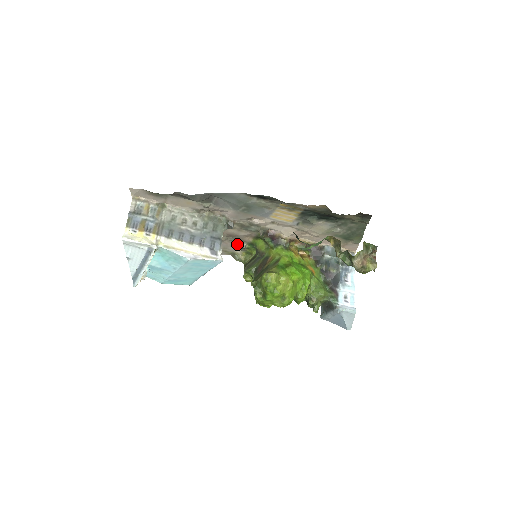
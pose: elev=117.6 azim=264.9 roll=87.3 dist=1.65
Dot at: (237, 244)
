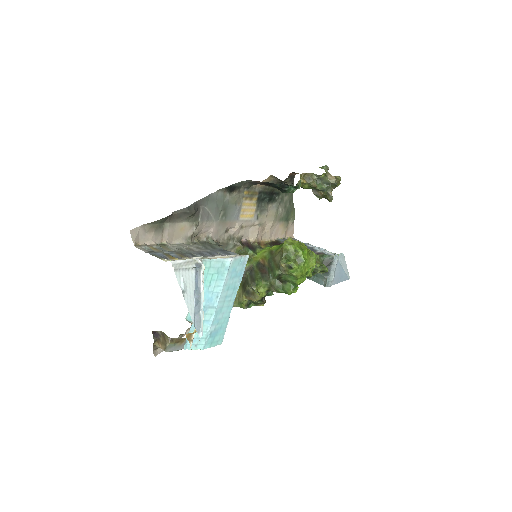
Dot at: occluded
